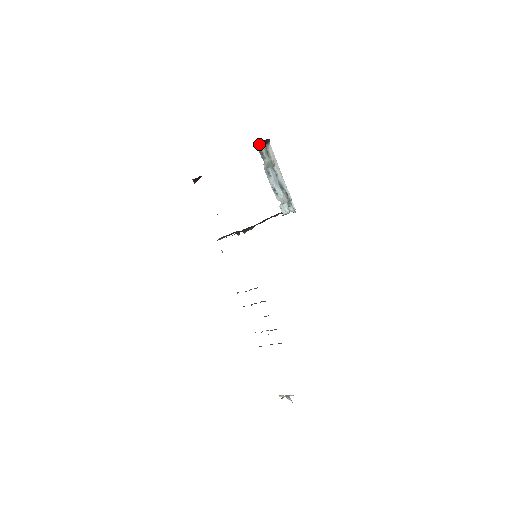
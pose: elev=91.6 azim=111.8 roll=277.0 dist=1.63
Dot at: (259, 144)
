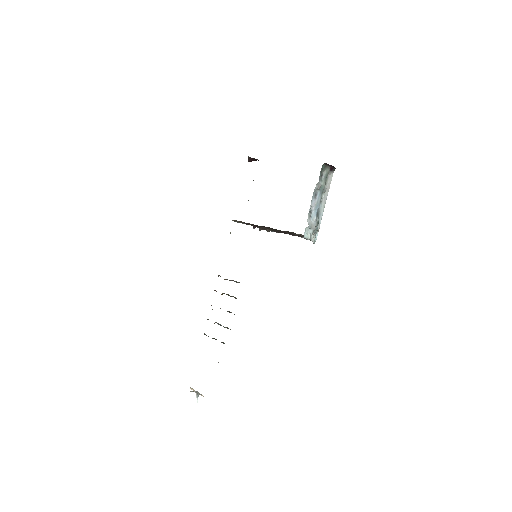
Dot at: (325, 165)
